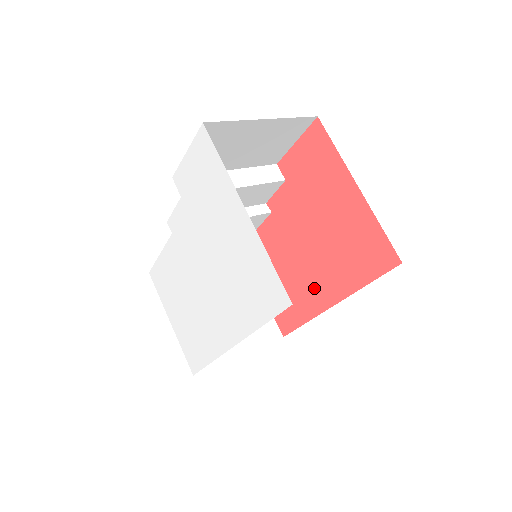
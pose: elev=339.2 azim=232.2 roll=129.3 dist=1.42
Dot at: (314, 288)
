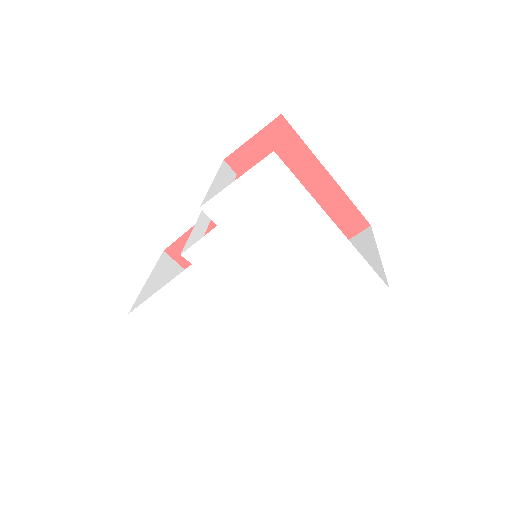
Dot at: occluded
